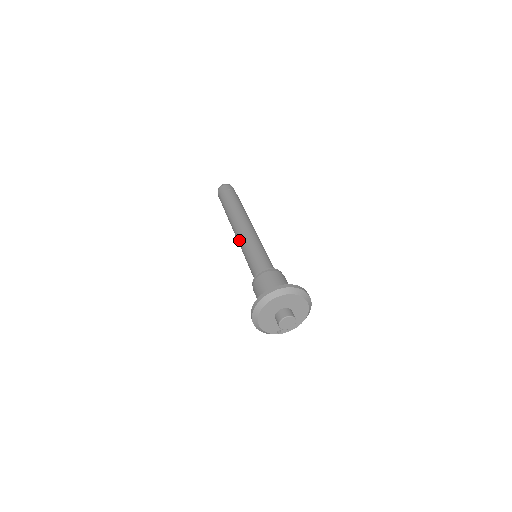
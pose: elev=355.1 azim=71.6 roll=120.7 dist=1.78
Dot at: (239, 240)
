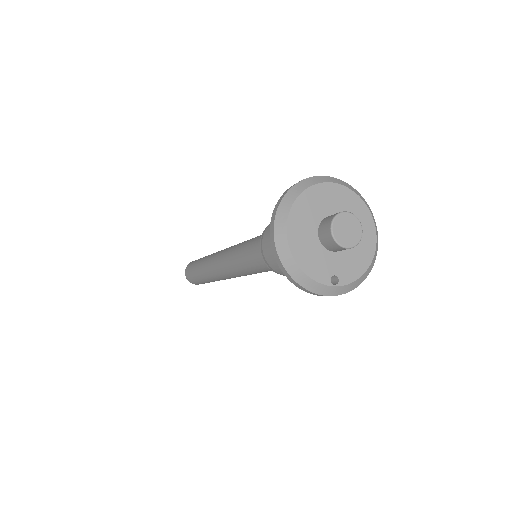
Dot at: (225, 257)
